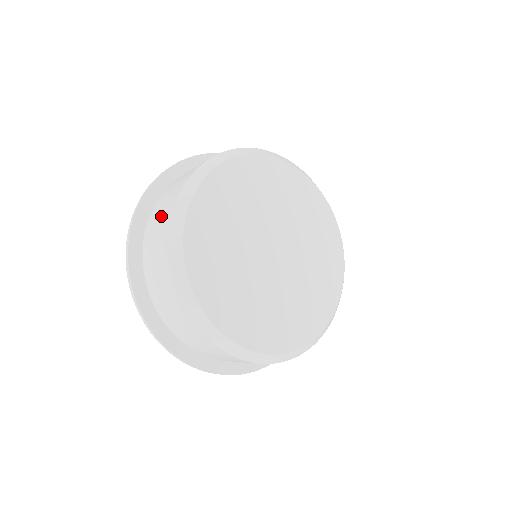
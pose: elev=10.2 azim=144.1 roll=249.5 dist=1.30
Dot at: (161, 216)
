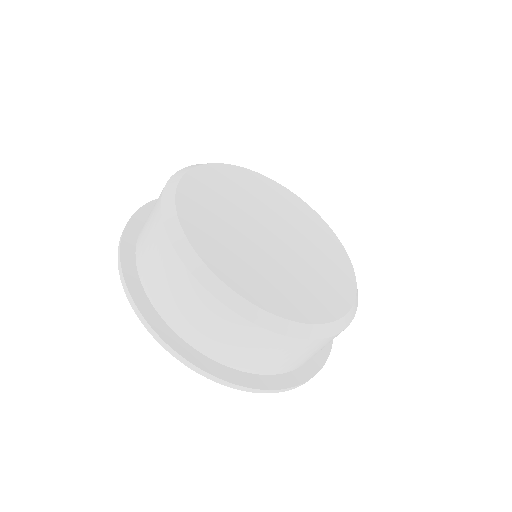
Dot at: occluded
